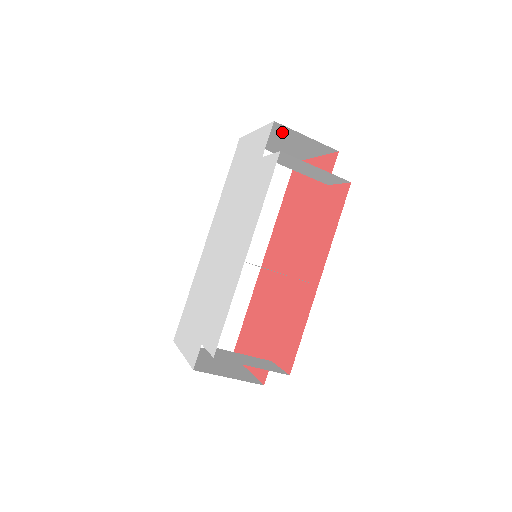
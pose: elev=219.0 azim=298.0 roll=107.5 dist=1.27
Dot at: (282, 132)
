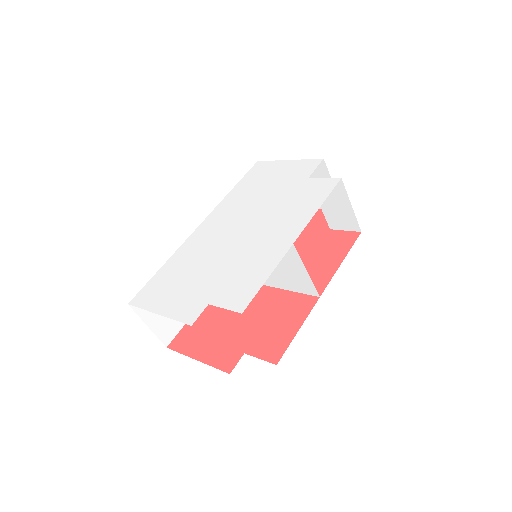
Dot at: (314, 172)
